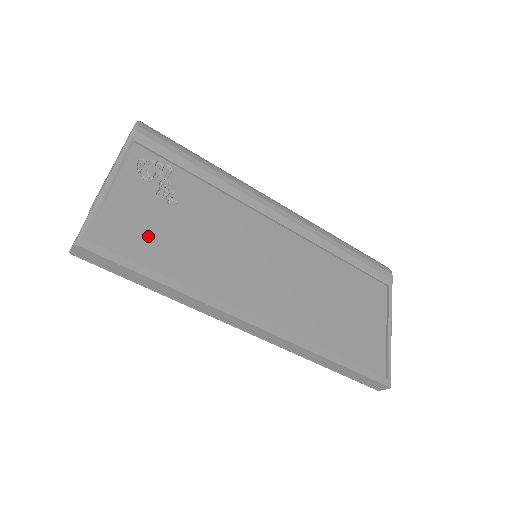
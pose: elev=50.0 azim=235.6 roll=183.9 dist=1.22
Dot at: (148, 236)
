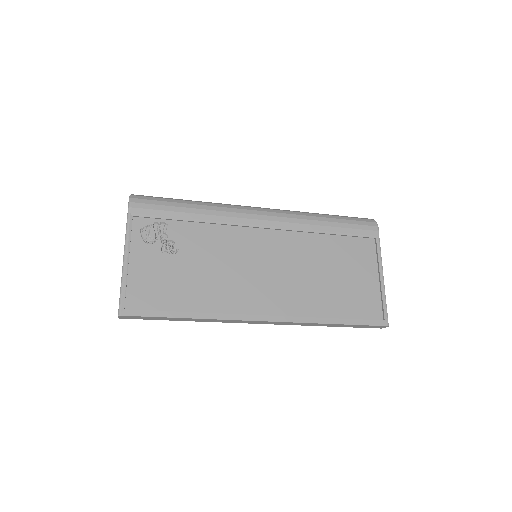
Dot at: (165, 286)
